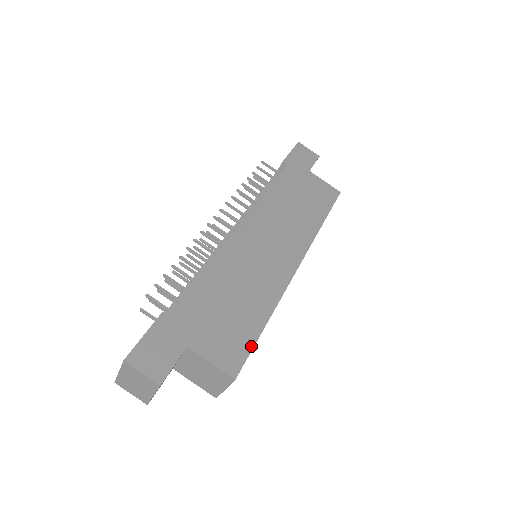
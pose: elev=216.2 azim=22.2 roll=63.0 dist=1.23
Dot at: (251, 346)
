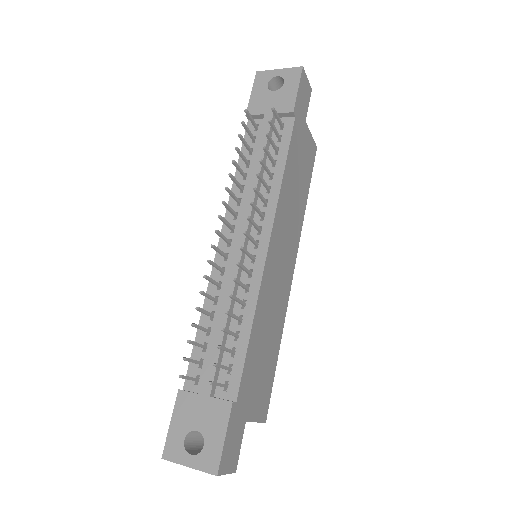
Dot at: (272, 384)
